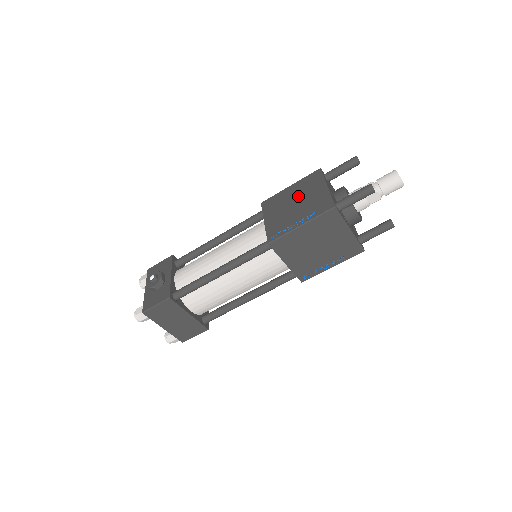
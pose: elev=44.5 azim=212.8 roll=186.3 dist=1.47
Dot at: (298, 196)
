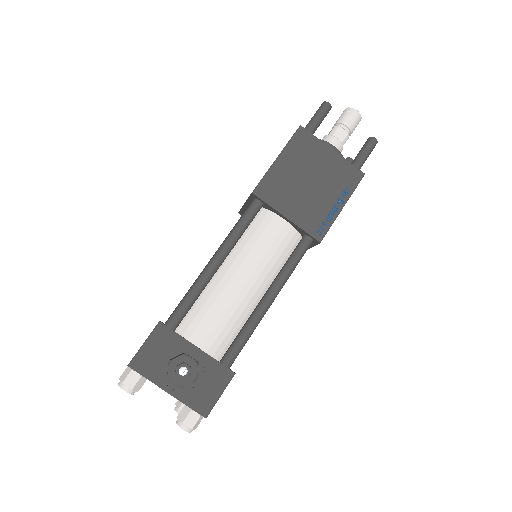
Dot at: (305, 171)
